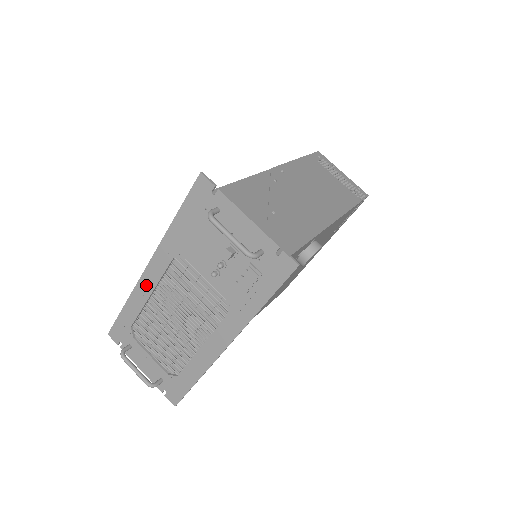
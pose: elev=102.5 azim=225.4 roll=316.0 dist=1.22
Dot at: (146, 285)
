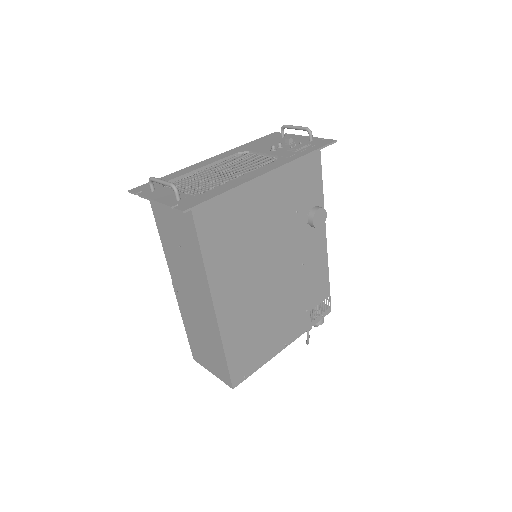
Dot at: (203, 164)
